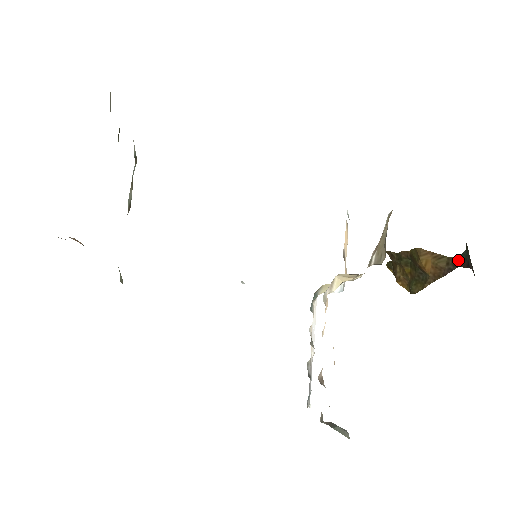
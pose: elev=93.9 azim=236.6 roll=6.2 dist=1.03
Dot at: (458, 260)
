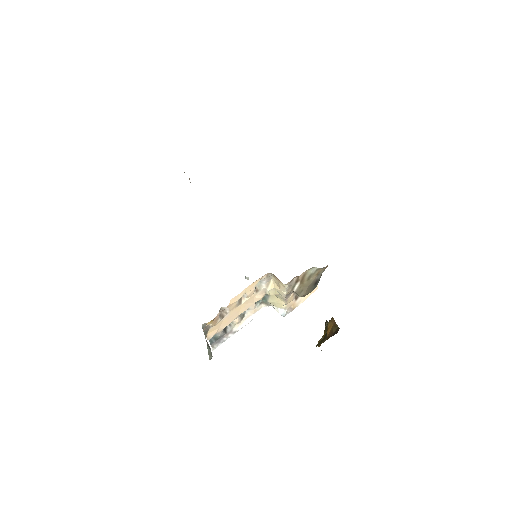
Dot at: occluded
